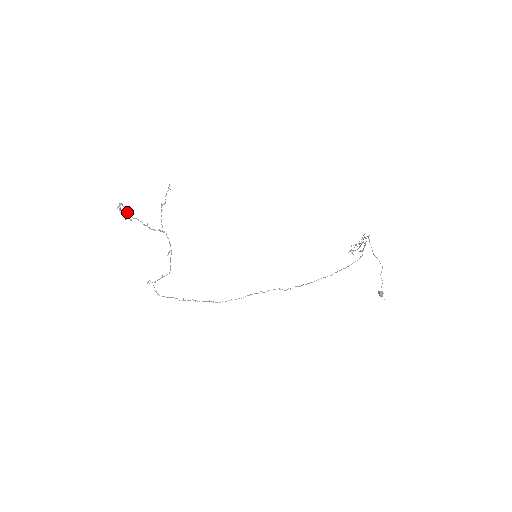
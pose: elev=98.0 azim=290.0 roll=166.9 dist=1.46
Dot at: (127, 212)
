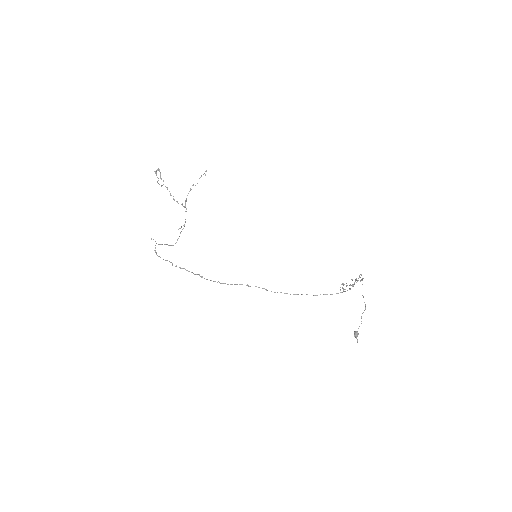
Dot at: (161, 178)
